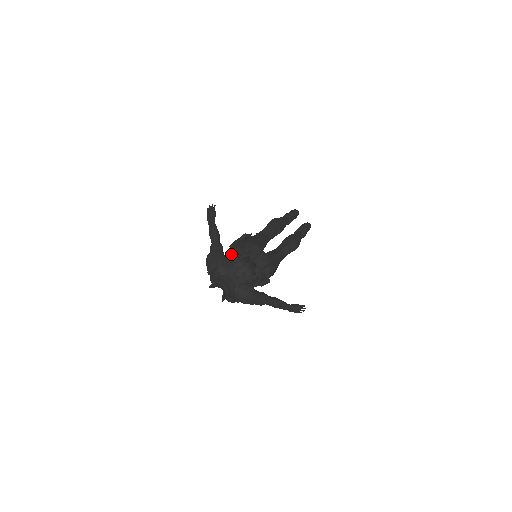
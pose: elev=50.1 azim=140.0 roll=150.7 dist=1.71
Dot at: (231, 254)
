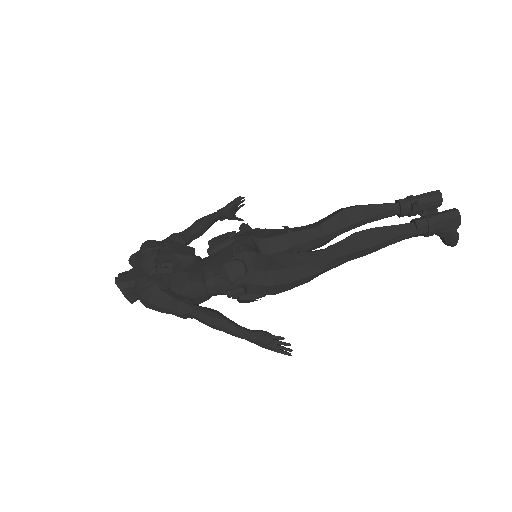
Dot at: occluded
